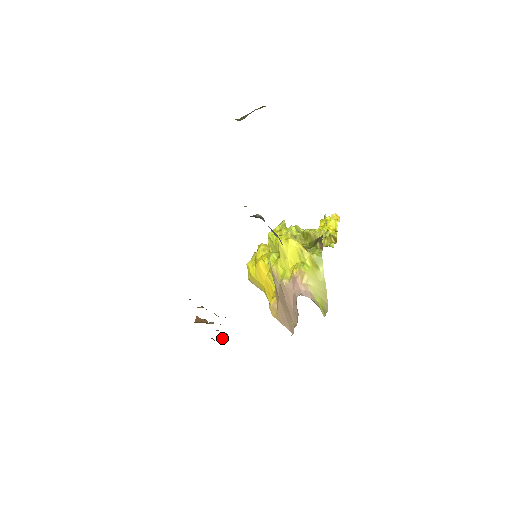
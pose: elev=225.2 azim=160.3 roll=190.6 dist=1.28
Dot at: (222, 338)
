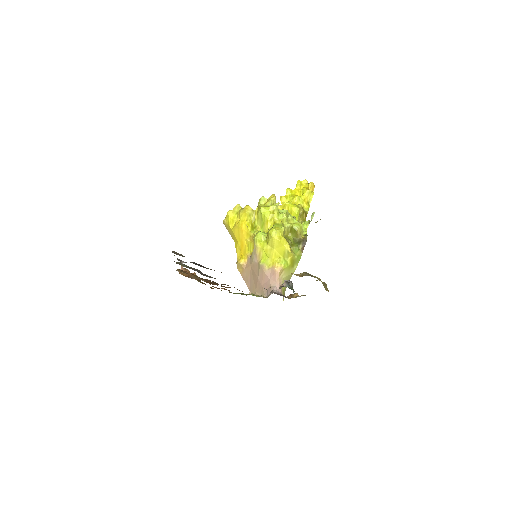
Dot at: occluded
